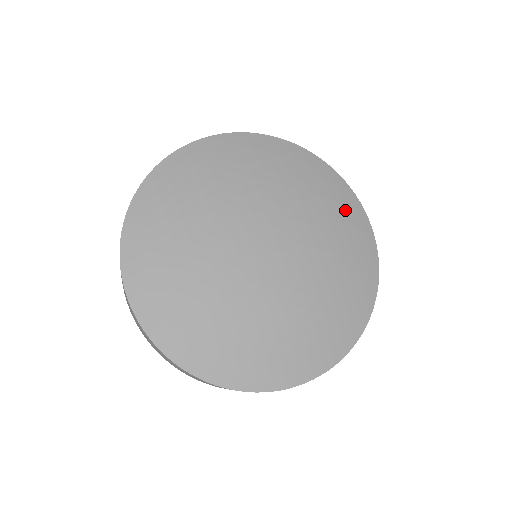
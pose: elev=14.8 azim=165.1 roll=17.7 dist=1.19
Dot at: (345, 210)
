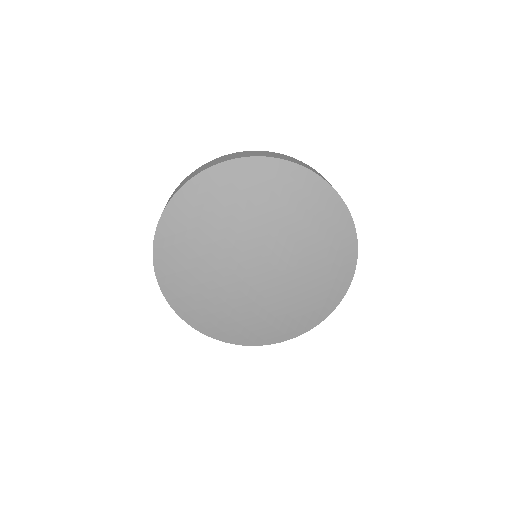
Dot at: (304, 193)
